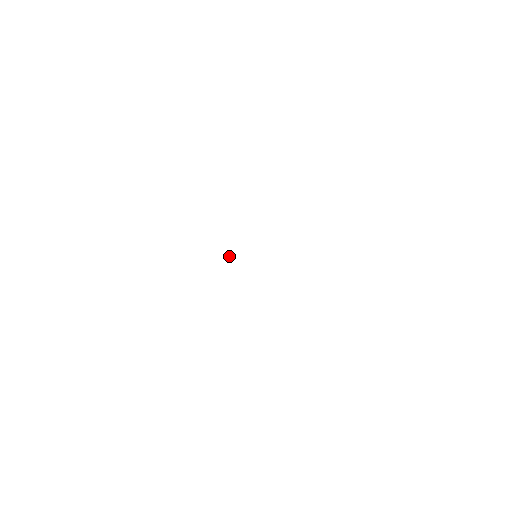
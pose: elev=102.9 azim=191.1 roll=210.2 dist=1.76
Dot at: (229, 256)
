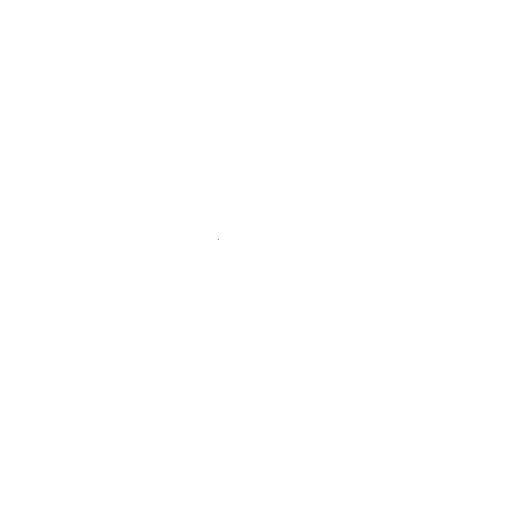
Dot at: occluded
